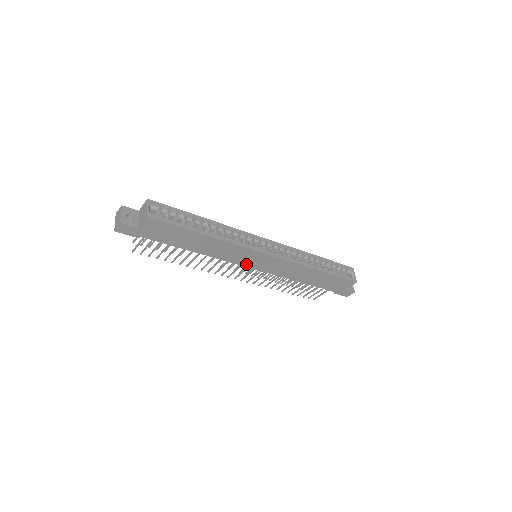
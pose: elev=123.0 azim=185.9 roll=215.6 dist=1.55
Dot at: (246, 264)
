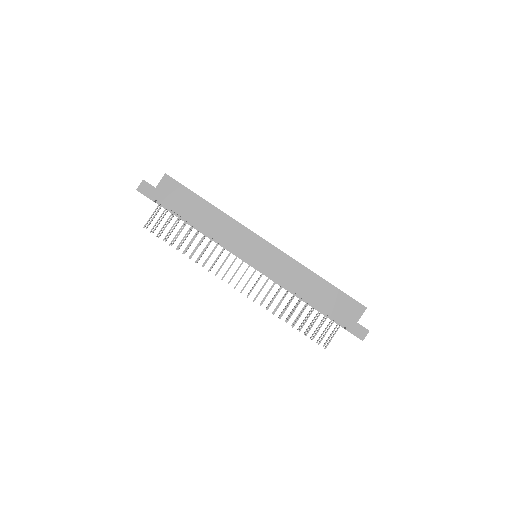
Dot at: (246, 255)
